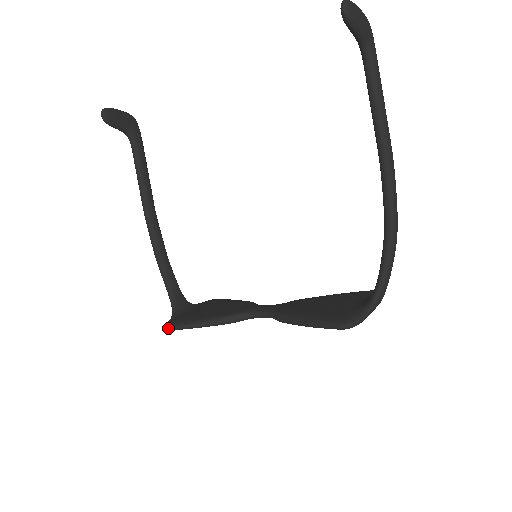
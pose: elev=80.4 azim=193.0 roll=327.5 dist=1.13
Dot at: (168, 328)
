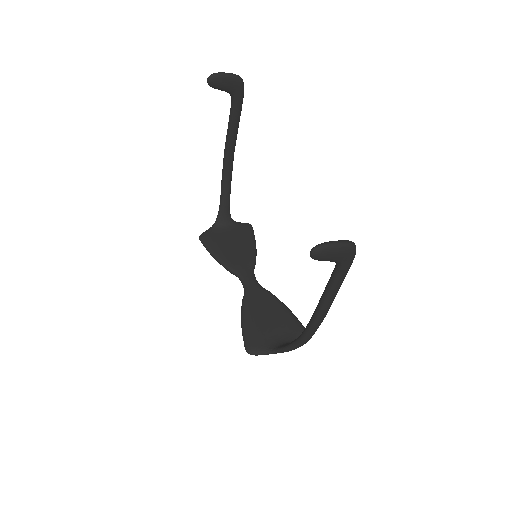
Dot at: (200, 240)
